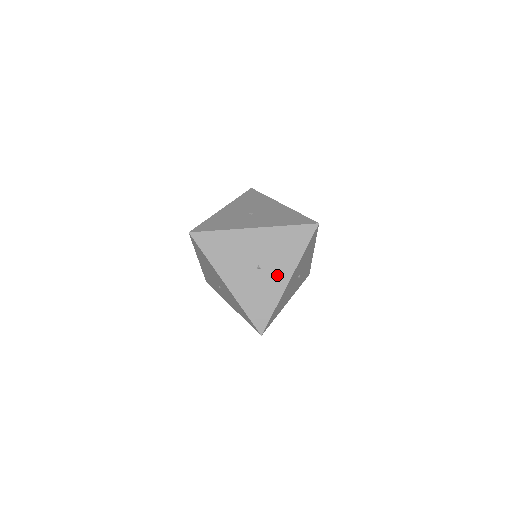
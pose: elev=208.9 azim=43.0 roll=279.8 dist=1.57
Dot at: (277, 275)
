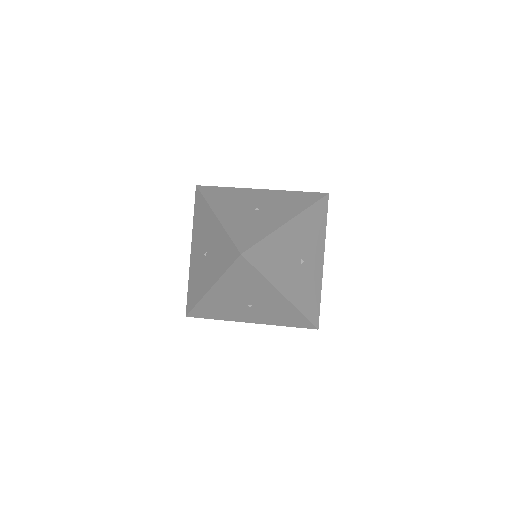
Dot at: (276, 215)
